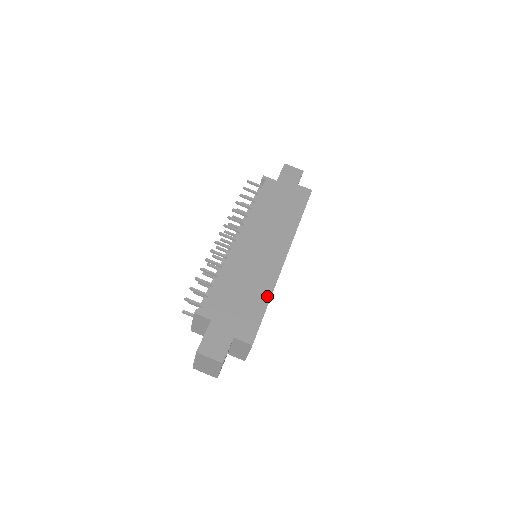
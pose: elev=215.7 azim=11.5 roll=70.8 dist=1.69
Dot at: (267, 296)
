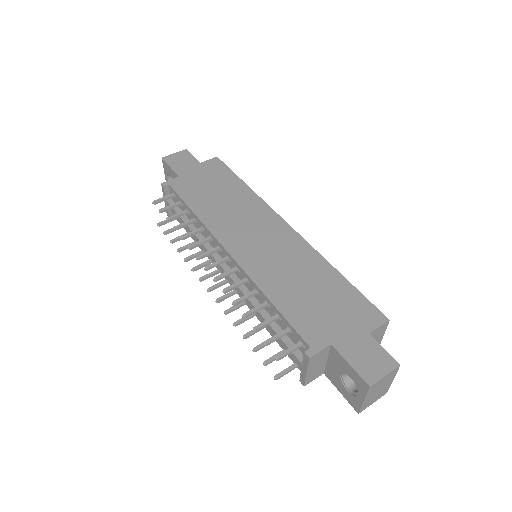
Dot at: (330, 270)
